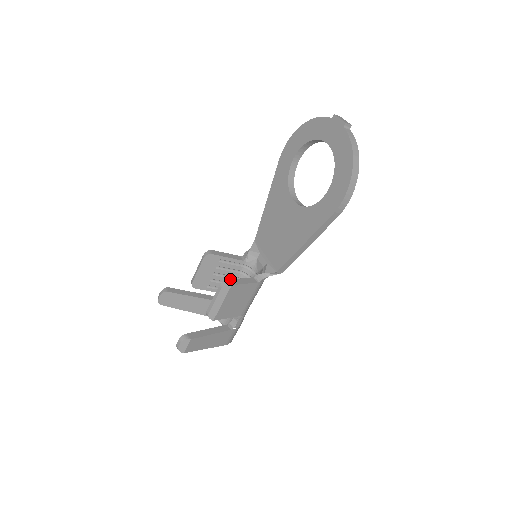
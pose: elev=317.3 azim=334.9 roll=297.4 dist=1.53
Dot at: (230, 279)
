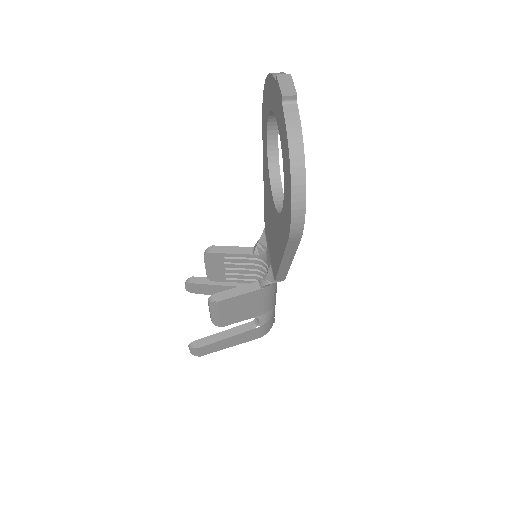
Dot at: (219, 292)
